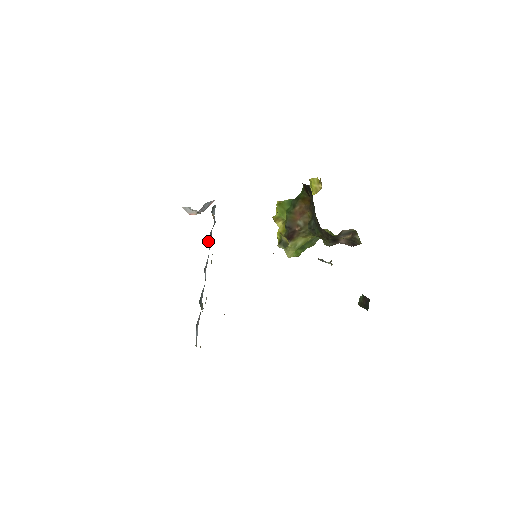
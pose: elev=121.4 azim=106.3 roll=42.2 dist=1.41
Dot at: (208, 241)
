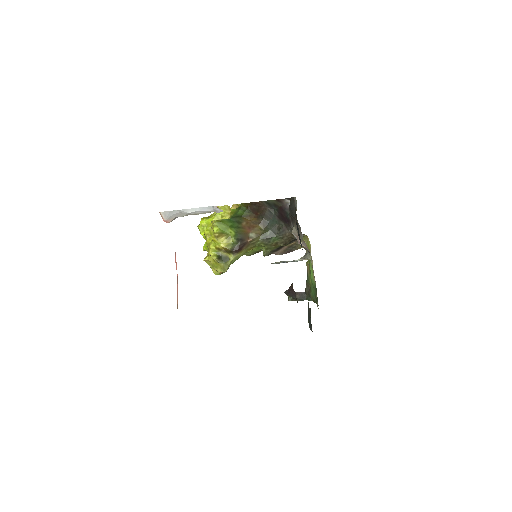
Dot at: occluded
